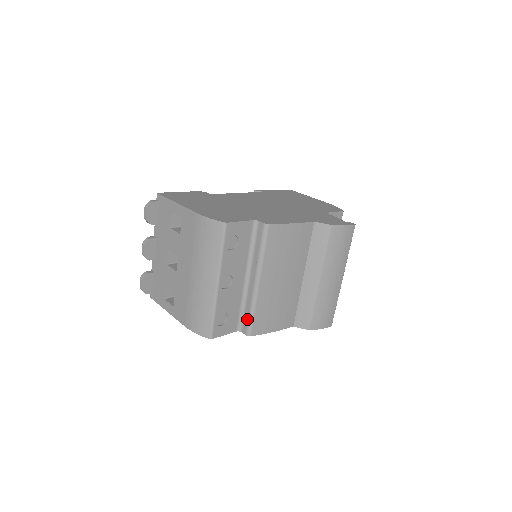
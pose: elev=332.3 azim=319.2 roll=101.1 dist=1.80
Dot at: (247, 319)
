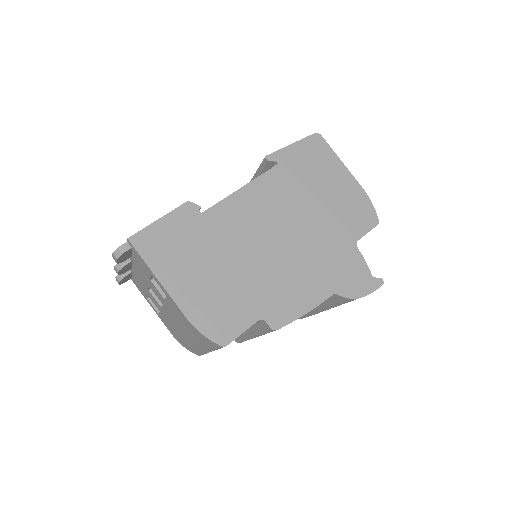
Dot at: (238, 339)
